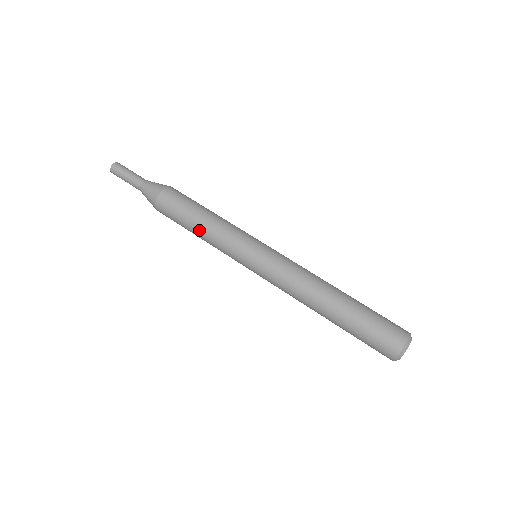
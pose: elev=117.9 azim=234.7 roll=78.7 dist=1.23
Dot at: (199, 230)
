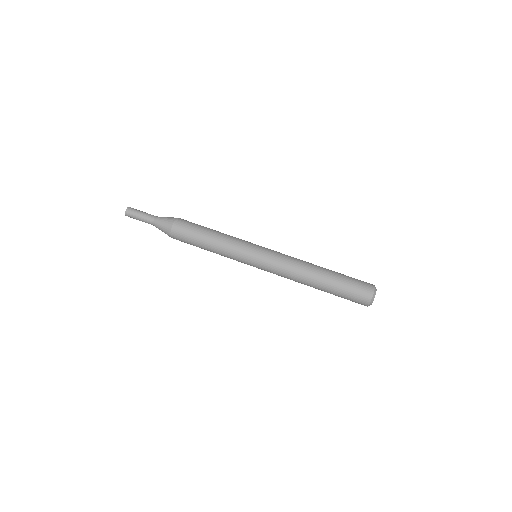
Dot at: (211, 242)
